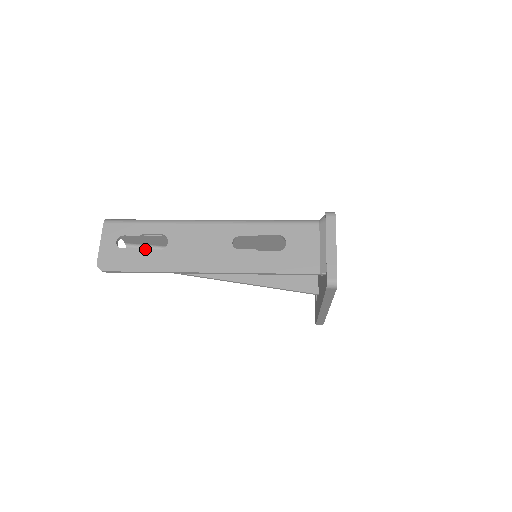
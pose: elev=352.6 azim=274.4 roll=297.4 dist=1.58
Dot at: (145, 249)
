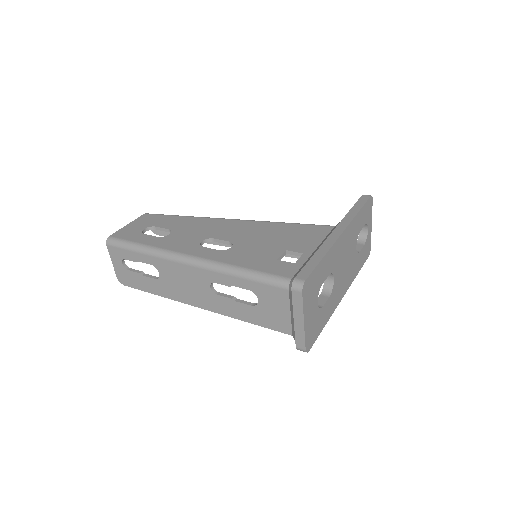
Dot at: occluded
